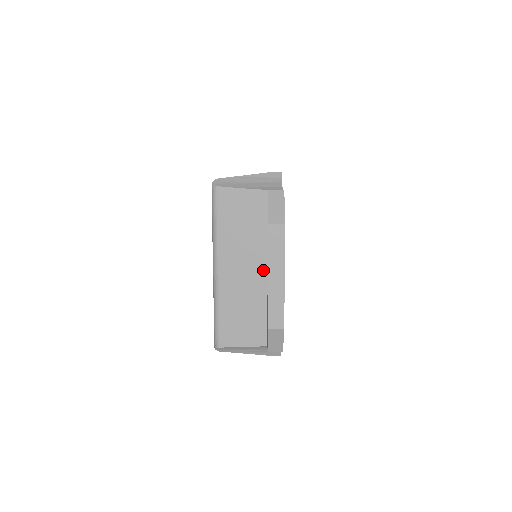
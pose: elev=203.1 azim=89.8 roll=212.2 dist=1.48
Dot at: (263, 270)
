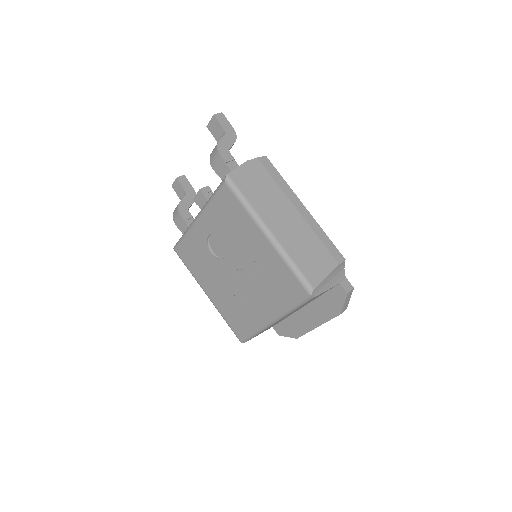
Dot at: (300, 308)
